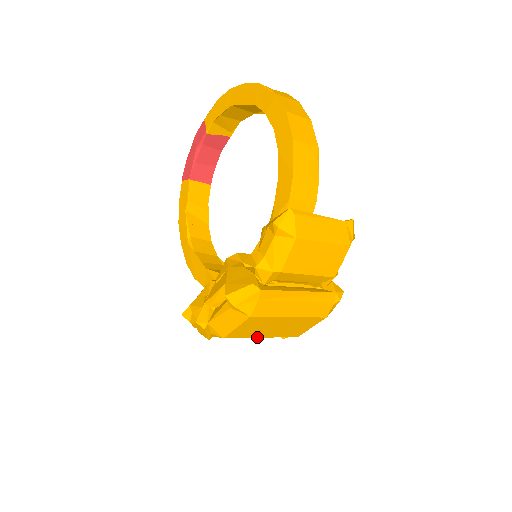
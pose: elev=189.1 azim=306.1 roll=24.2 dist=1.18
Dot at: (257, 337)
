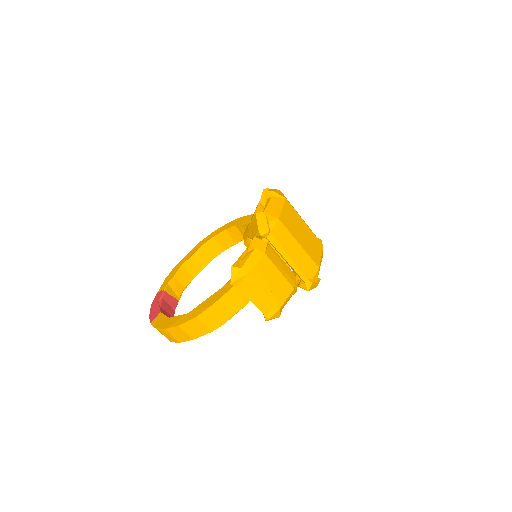
Dot at: (296, 240)
